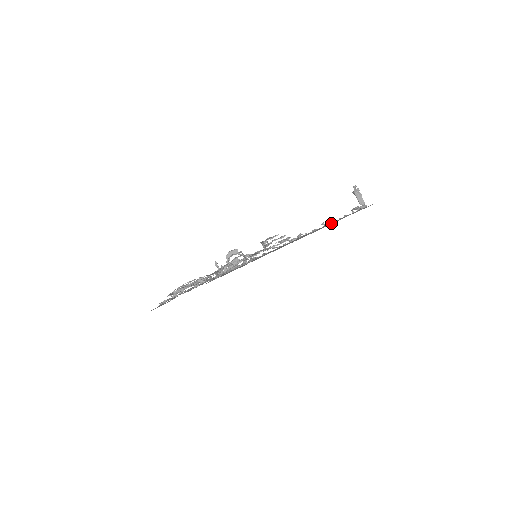
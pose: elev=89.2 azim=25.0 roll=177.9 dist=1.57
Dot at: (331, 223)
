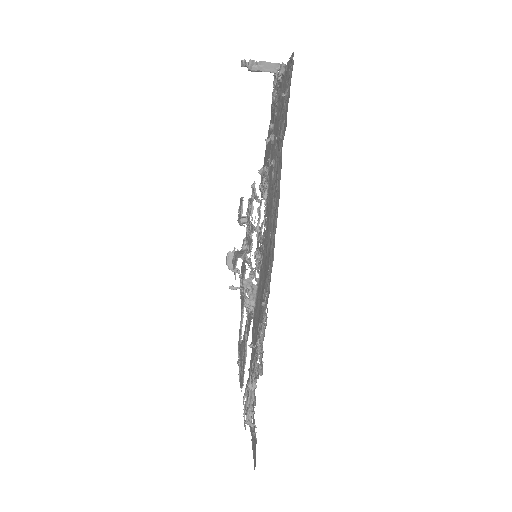
Dot at: (280, 143)
